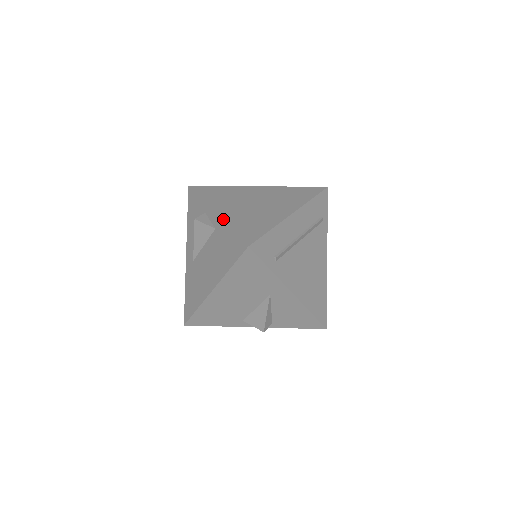
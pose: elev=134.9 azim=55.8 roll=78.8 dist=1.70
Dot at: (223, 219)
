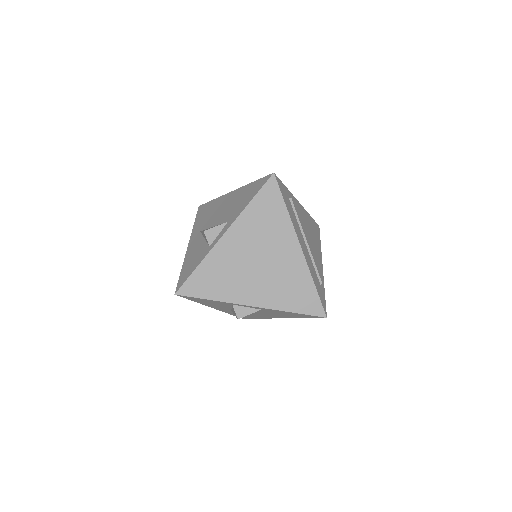
Dot at: (271, 308)
